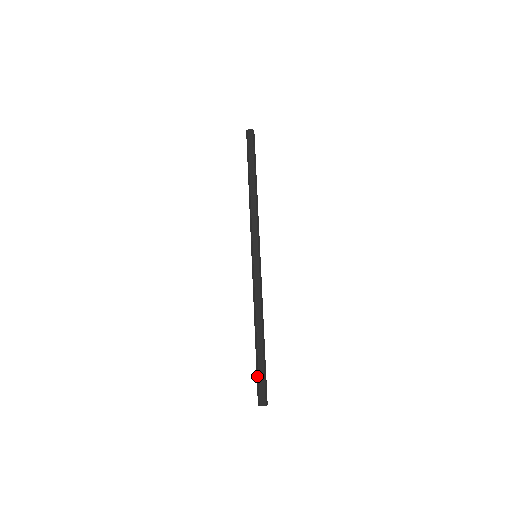
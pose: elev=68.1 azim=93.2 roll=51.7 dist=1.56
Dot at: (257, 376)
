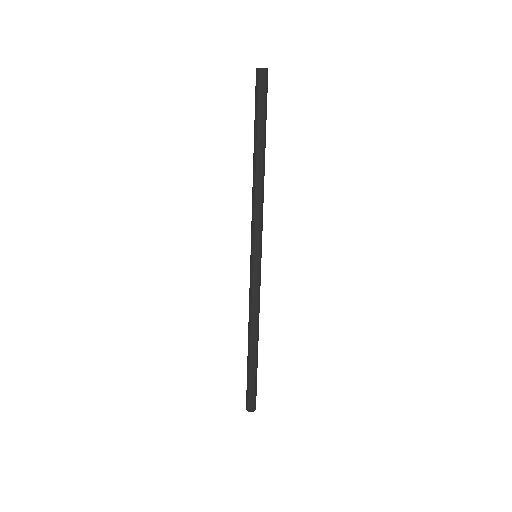
Dot at: (247, 385)
